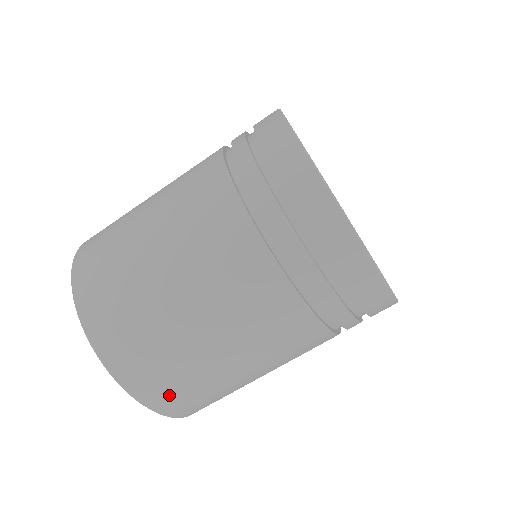
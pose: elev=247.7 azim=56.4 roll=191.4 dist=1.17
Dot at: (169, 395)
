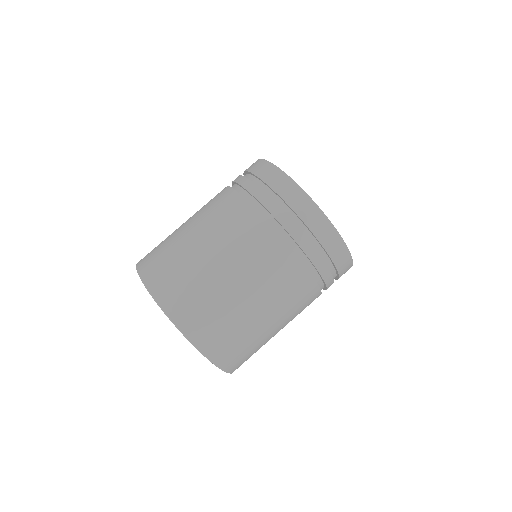
Dot at: (177, 296)
